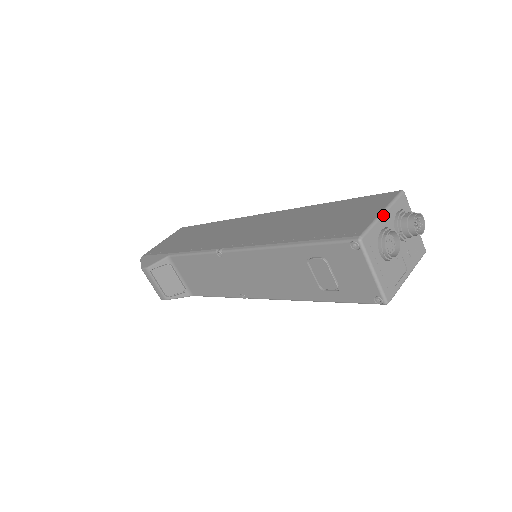
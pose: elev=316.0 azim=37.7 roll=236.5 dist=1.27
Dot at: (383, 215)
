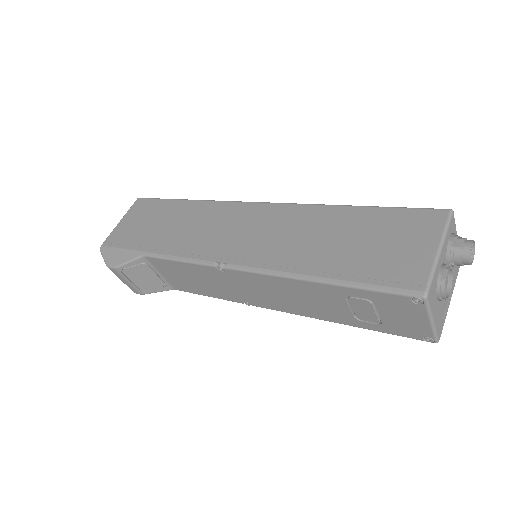
Dot at: (440, 253)
